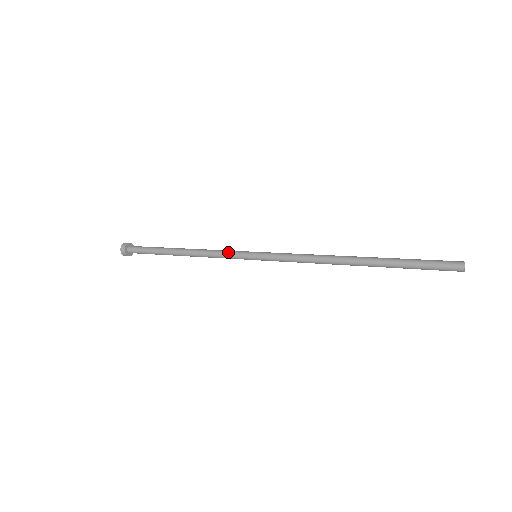
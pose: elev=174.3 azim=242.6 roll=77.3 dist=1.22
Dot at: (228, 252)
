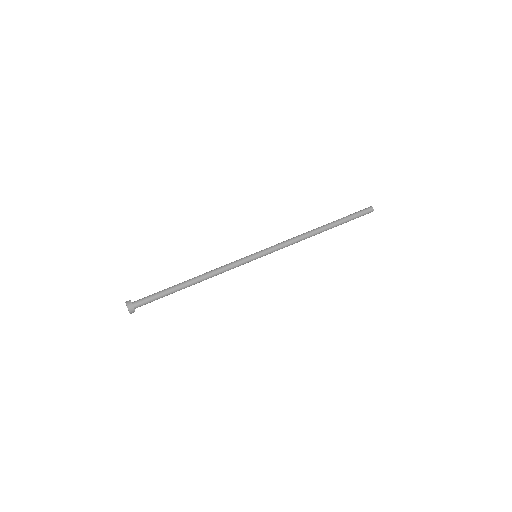
Dot at: (236, 264)
